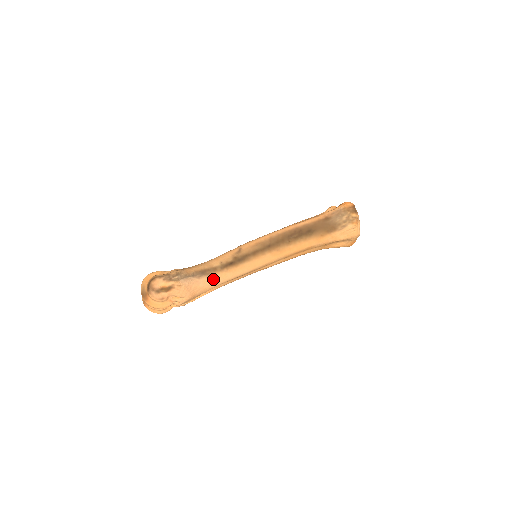
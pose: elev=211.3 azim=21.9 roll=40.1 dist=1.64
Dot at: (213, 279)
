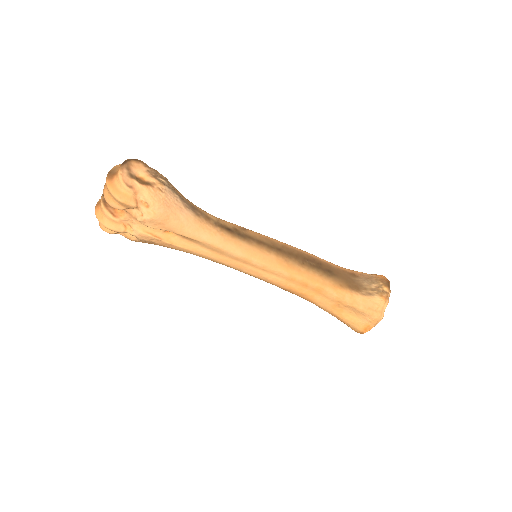
Dot at: (199, 225)
